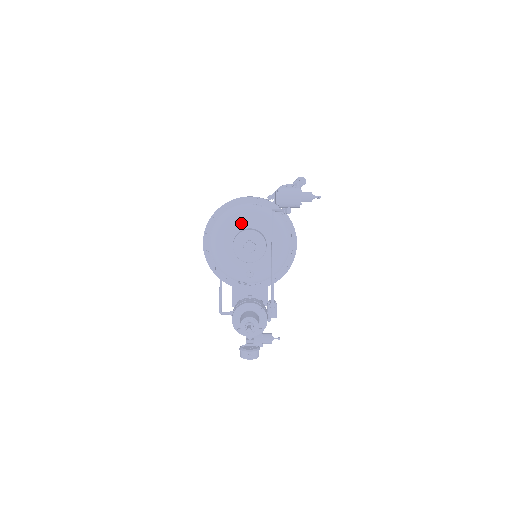
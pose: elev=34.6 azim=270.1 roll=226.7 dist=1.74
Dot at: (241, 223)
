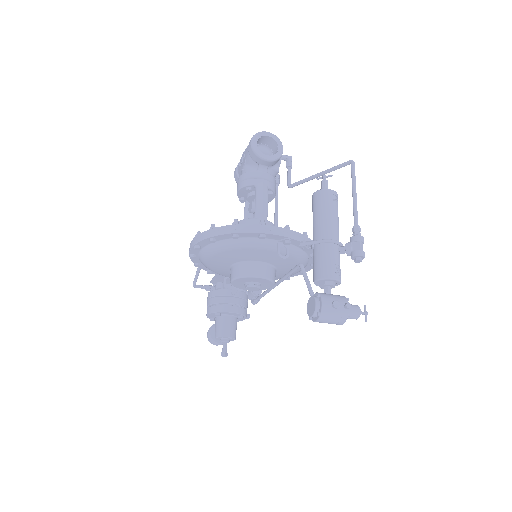
Dot at: (251, 256)
